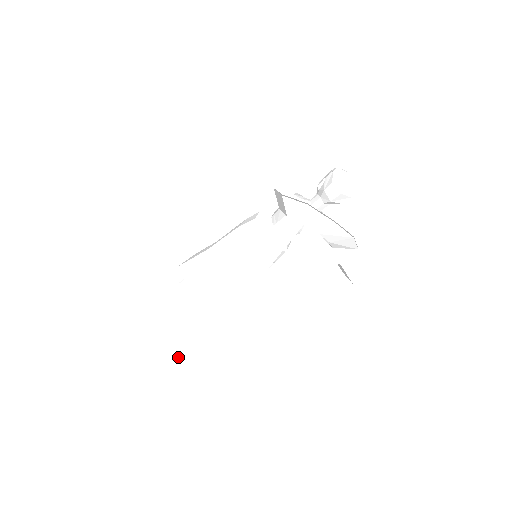
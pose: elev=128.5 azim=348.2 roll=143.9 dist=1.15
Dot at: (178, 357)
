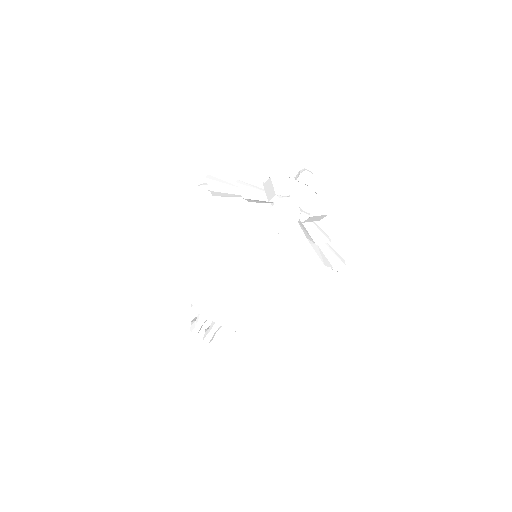
Dot at: (209, 312)
